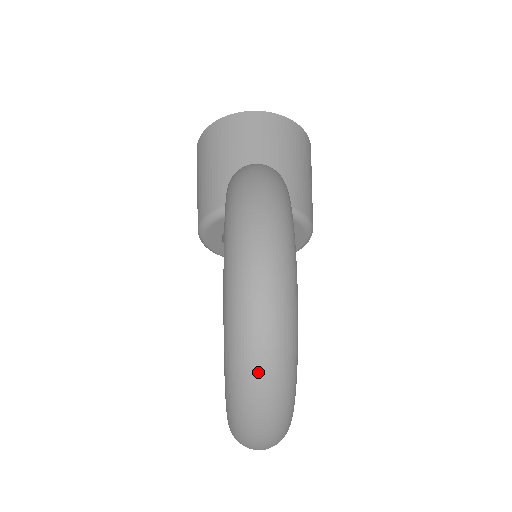
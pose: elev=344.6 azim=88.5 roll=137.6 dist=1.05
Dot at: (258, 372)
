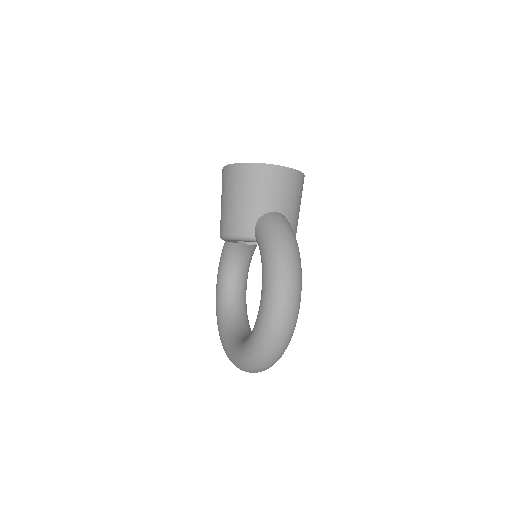
Dot at: (272, 356)
